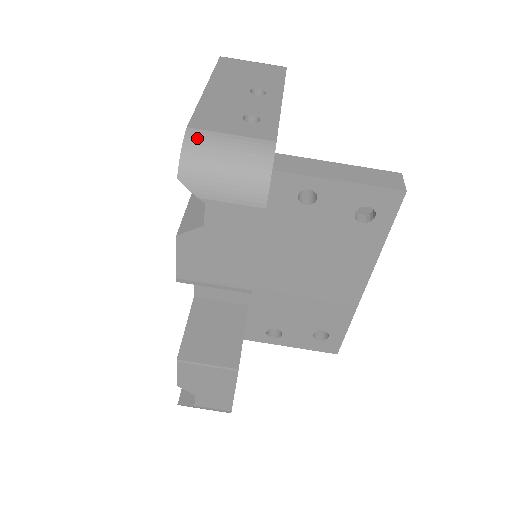
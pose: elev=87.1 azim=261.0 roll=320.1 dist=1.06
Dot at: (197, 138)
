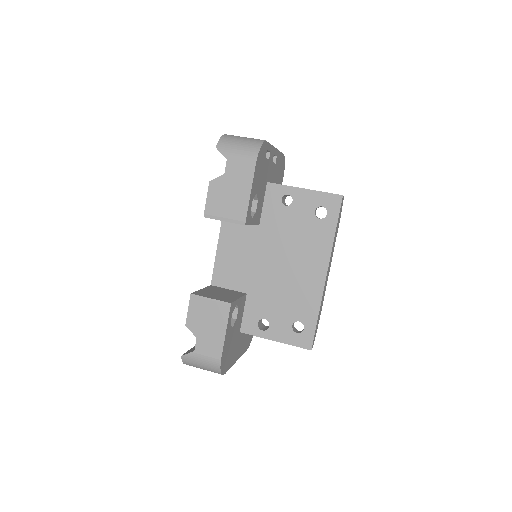
Dot at: (229, 136)
